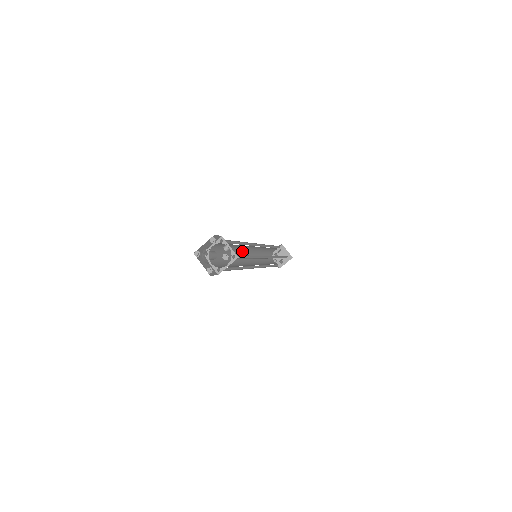
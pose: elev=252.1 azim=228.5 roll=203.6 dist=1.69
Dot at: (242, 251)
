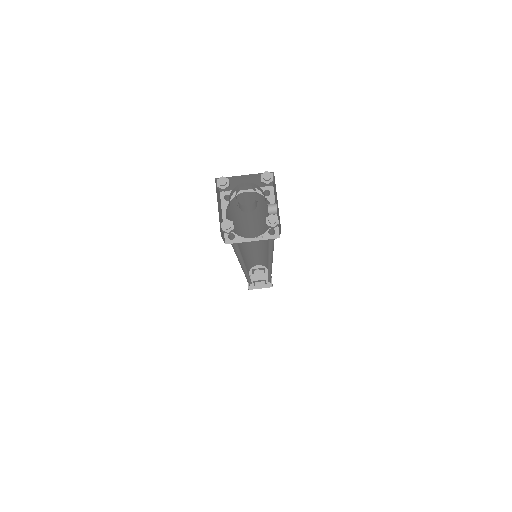
Dot at: (247, 236)
